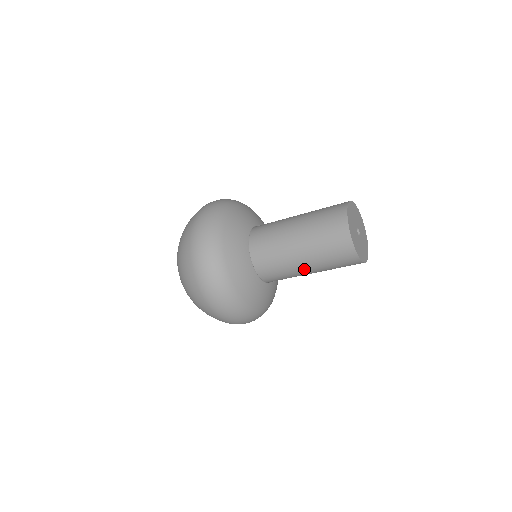
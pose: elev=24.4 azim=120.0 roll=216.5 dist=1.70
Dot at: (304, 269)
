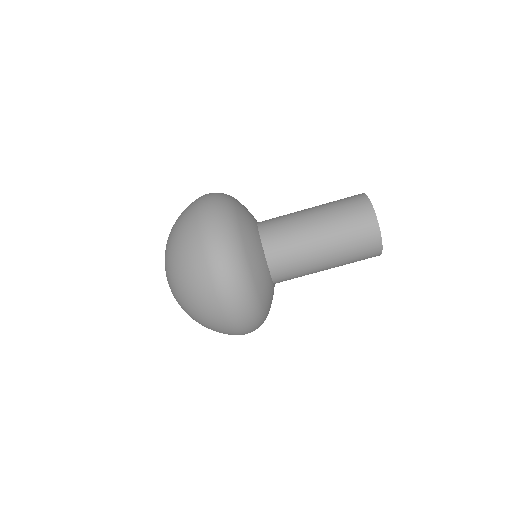
Dot at: (321, 256)
